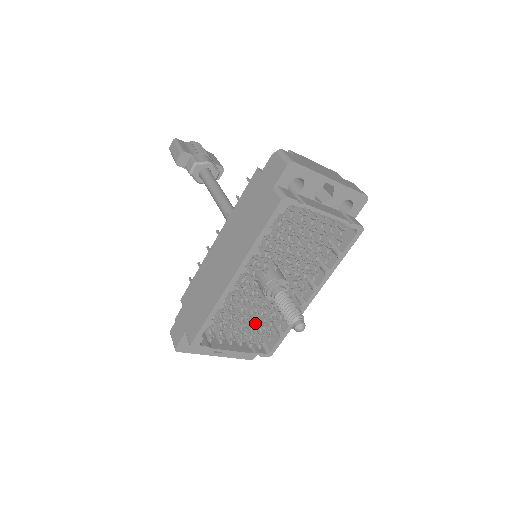
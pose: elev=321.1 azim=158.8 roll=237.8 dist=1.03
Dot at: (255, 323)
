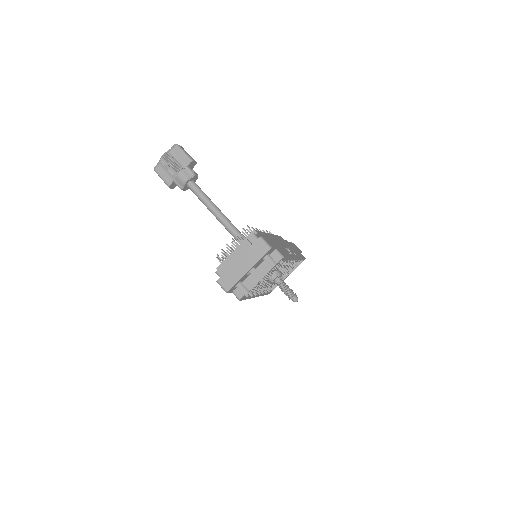
Dot at: occluded
